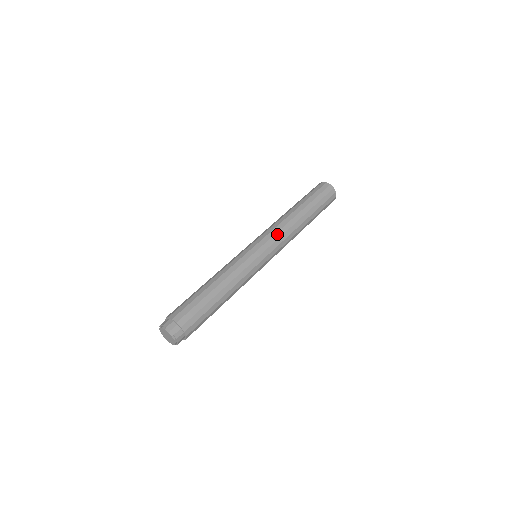
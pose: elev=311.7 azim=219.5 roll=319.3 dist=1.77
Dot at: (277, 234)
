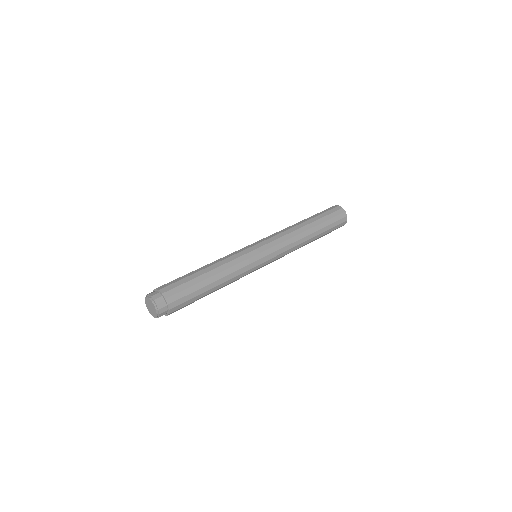
Dot at: (280, 239)
